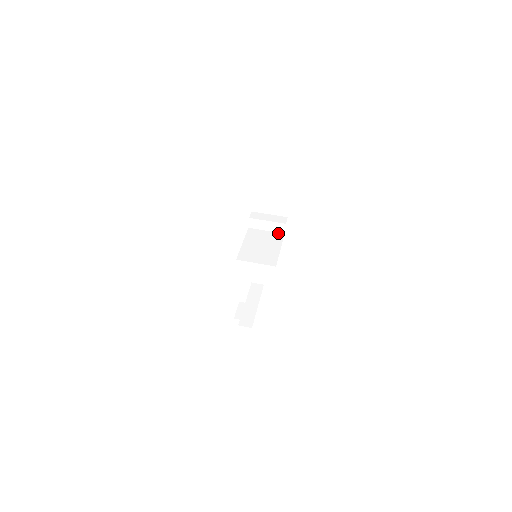
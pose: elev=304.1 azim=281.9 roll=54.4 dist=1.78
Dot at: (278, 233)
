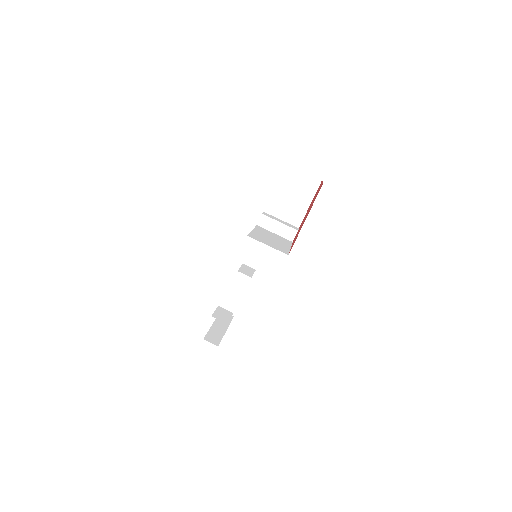
Dot at: (286, 239)
